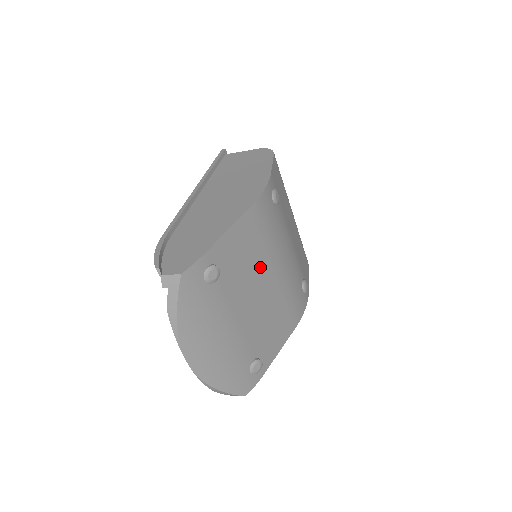
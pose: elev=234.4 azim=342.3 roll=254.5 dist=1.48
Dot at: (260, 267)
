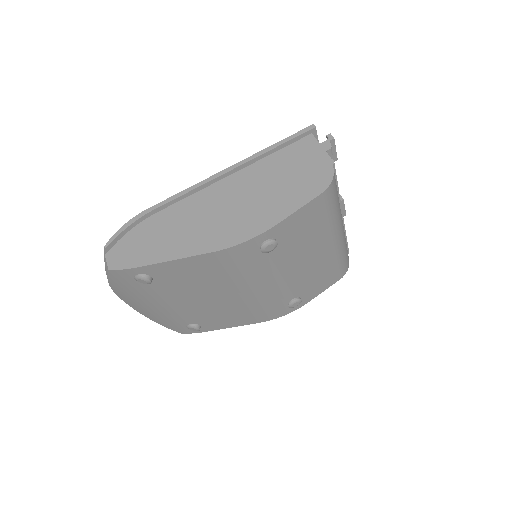
Dot at: (216, 286)
